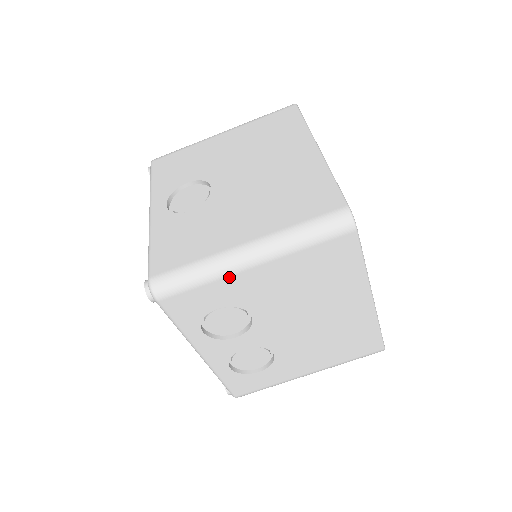
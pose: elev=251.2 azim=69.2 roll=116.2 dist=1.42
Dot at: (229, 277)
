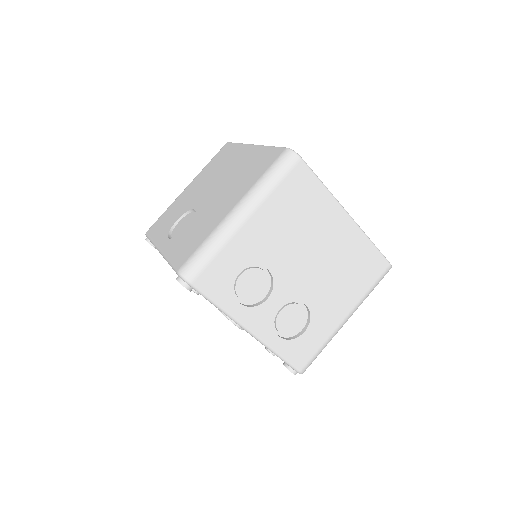
Dot at: (234, 237)
